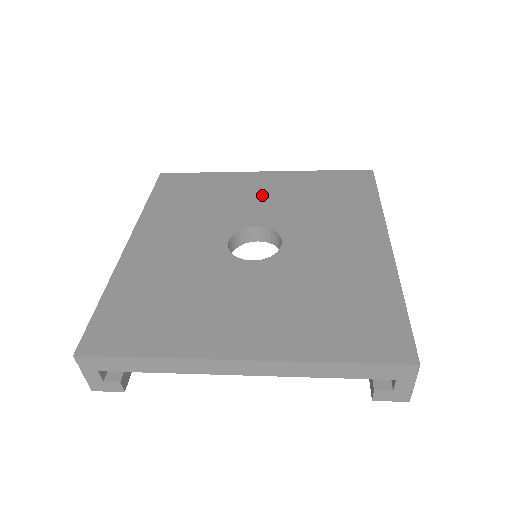
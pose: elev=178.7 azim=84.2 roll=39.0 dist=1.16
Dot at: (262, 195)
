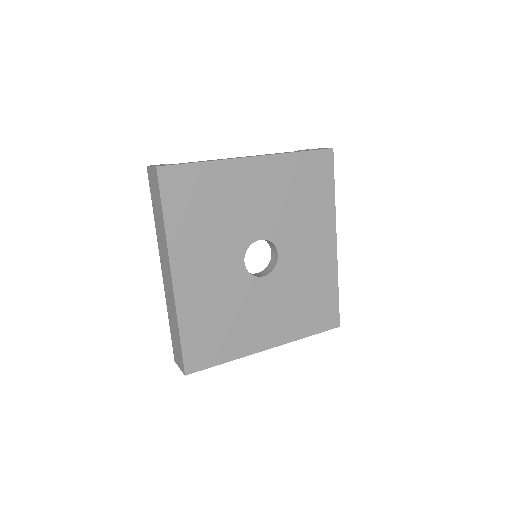
Dot at: (257, 197)
